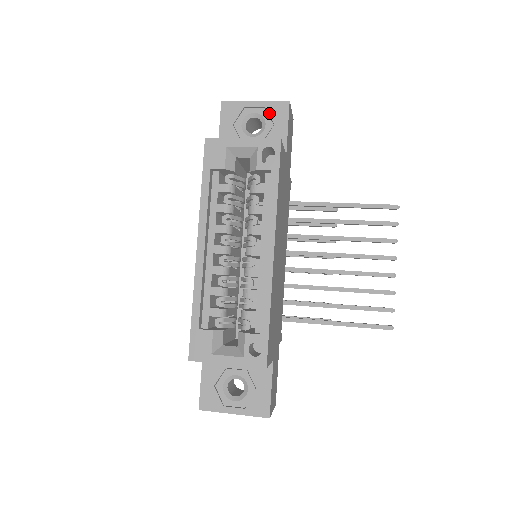
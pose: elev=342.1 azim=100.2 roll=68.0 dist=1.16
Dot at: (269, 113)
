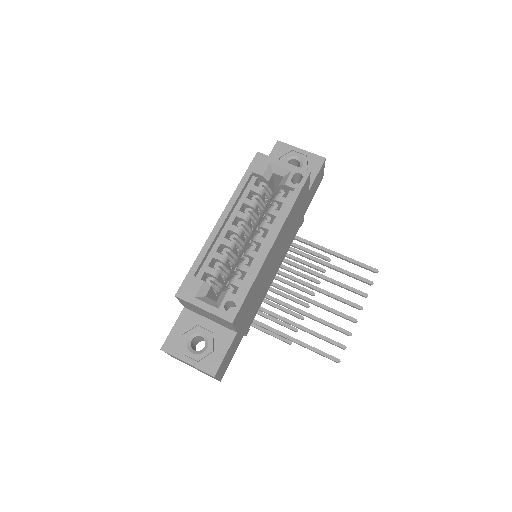
Dot at: (308, 160)
